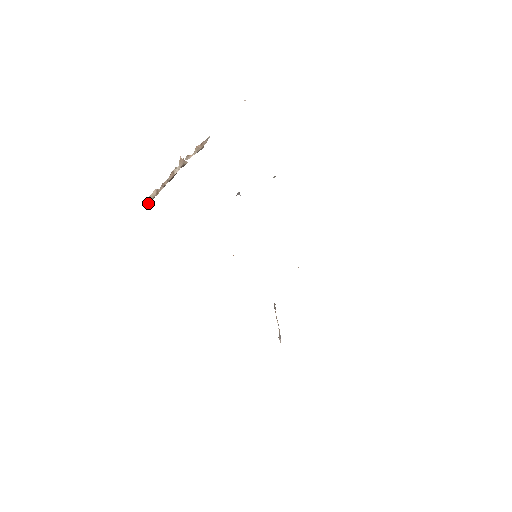
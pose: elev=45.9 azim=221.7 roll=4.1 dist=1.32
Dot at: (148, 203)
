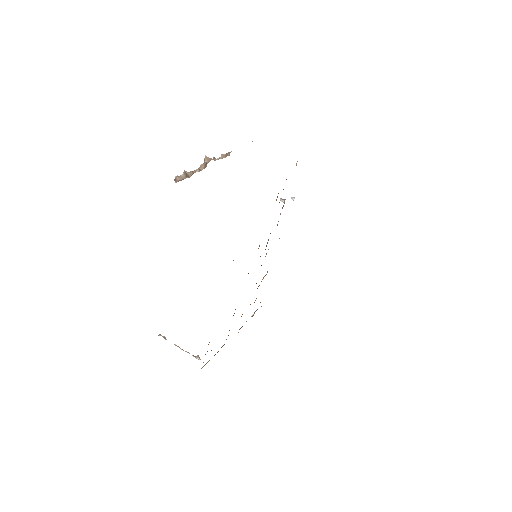
Dot at: (176, 182)
